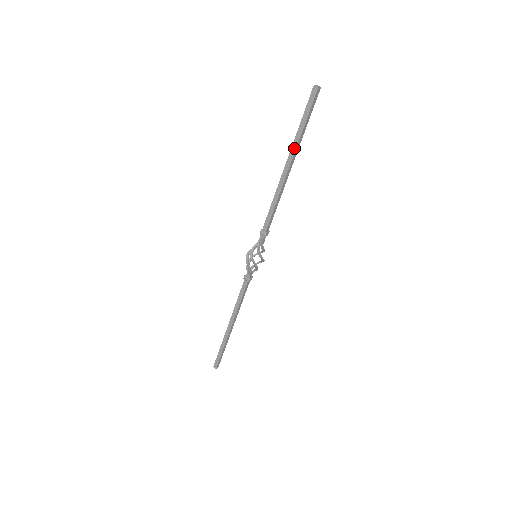
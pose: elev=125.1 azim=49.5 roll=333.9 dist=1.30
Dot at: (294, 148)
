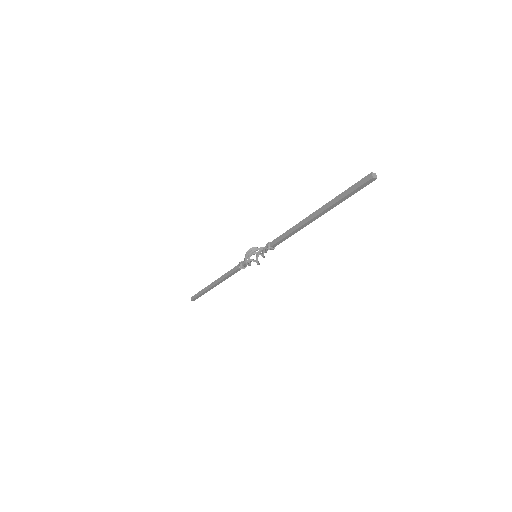
Dot at: (326, 207)
